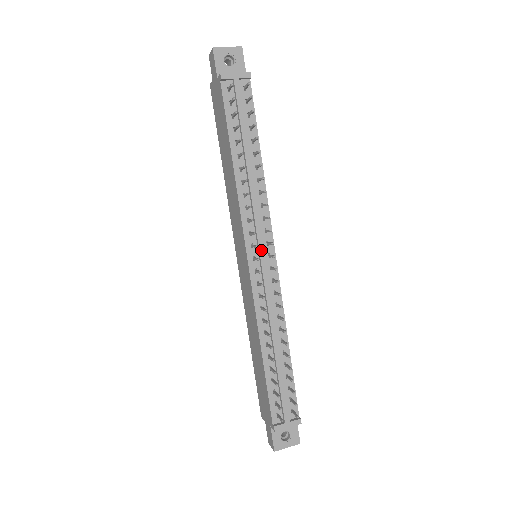
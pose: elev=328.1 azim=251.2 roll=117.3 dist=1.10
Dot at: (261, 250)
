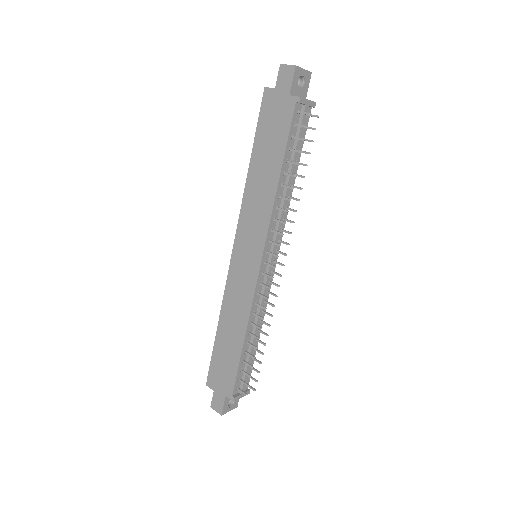
Dot at: (273, 257)
